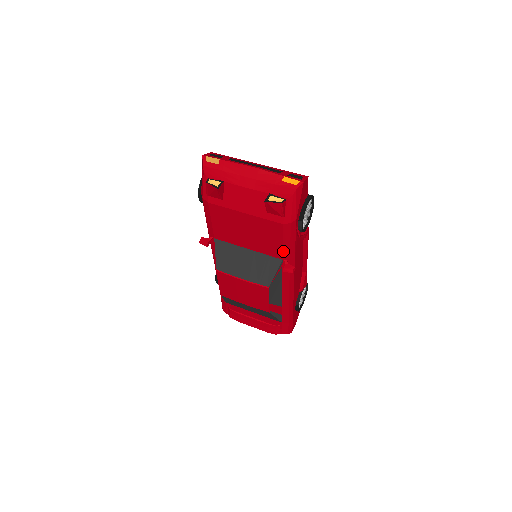
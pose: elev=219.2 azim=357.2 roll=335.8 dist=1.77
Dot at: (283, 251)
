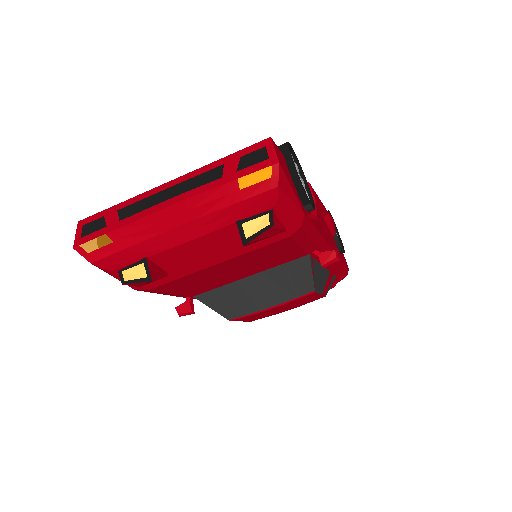
Dot at: (305, 249)
